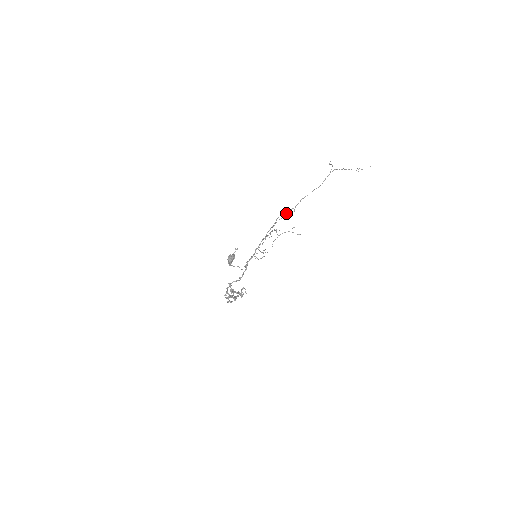
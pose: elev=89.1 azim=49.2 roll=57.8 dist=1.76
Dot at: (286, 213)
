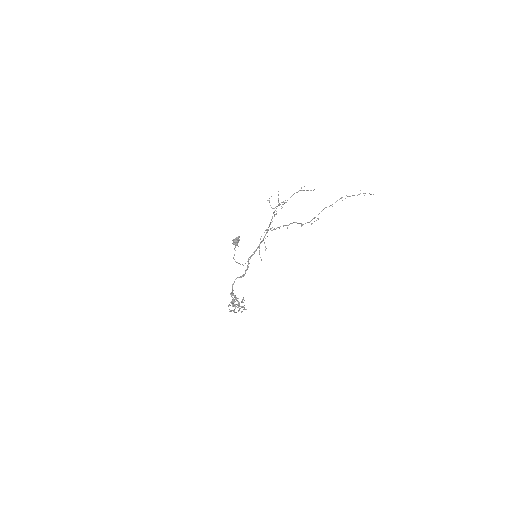
Dot at: (279, 227)
